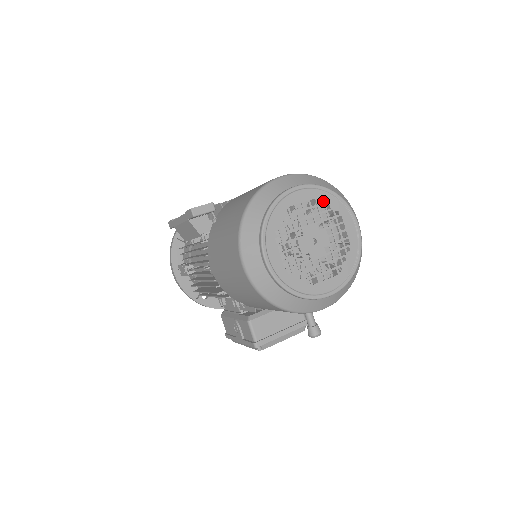
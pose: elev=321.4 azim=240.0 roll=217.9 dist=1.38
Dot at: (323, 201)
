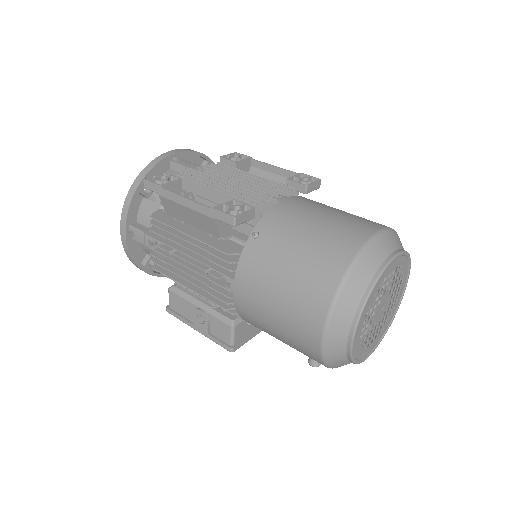
Dot at: (401, 267)
